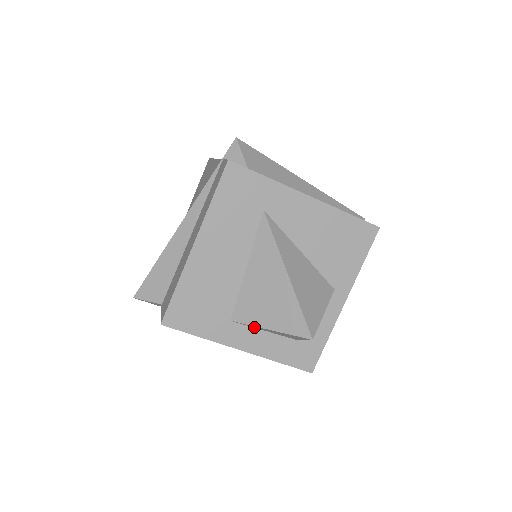
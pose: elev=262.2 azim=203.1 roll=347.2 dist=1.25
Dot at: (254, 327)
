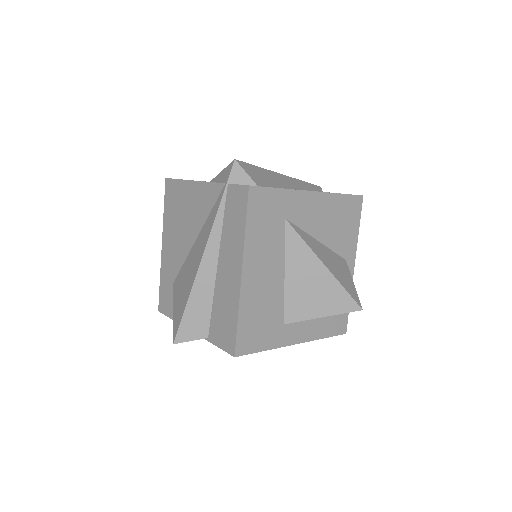
Dot at: occluded
